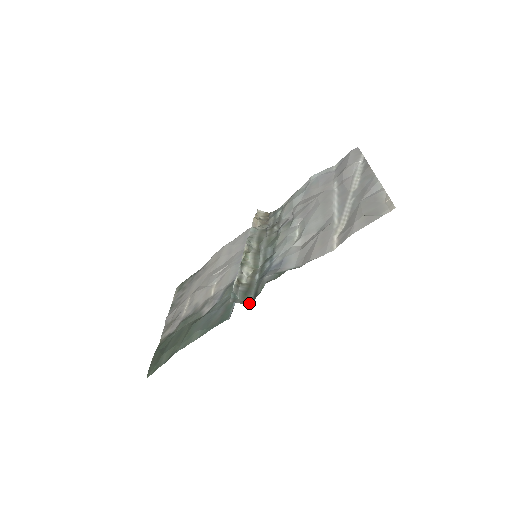
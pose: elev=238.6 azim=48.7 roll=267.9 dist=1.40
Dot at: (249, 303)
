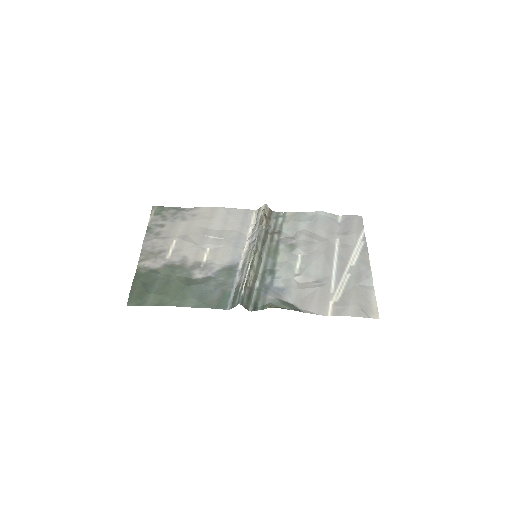
Dot at: (249, 309)
